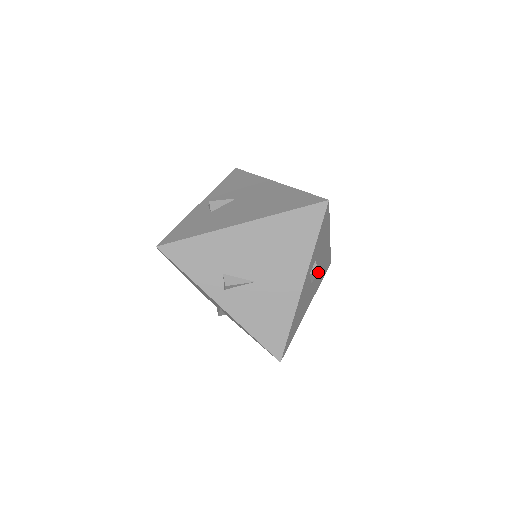
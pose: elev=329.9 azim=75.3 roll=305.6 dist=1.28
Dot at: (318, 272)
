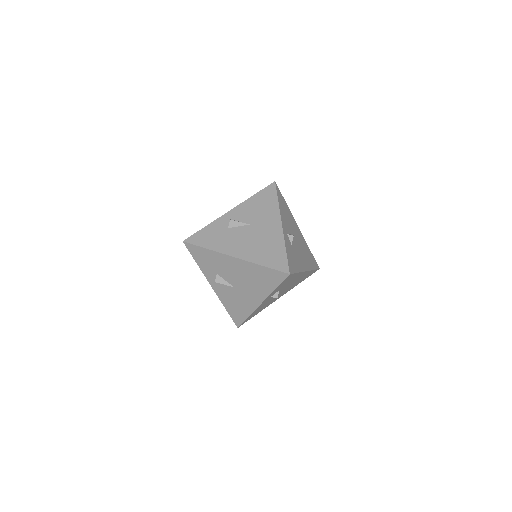
Dot at: occluded
